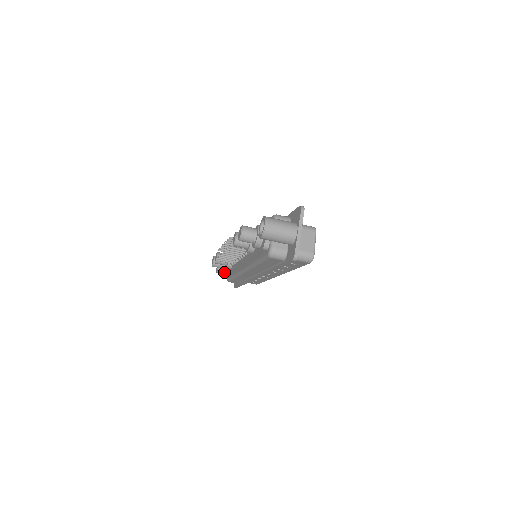
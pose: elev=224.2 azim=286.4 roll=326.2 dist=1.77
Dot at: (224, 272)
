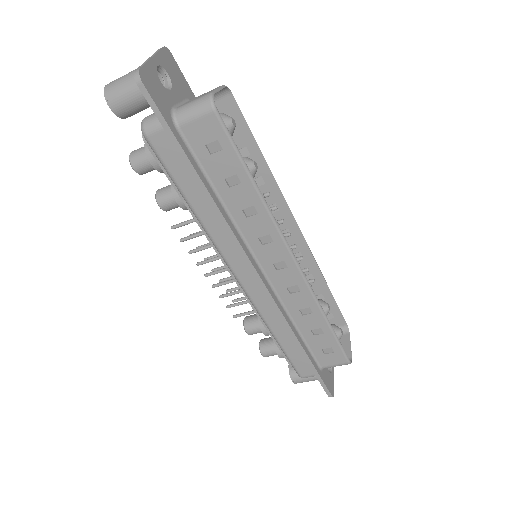
Dot at: occluded
